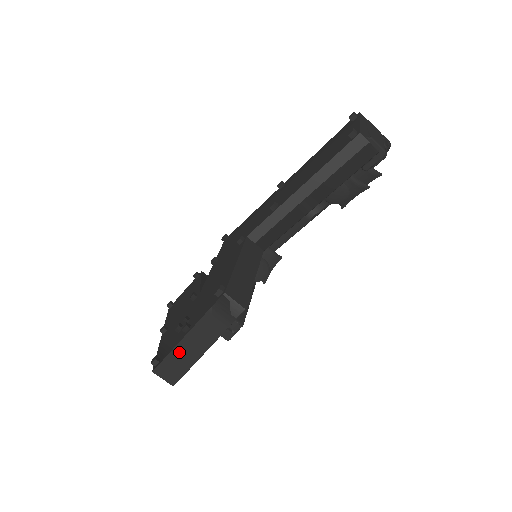
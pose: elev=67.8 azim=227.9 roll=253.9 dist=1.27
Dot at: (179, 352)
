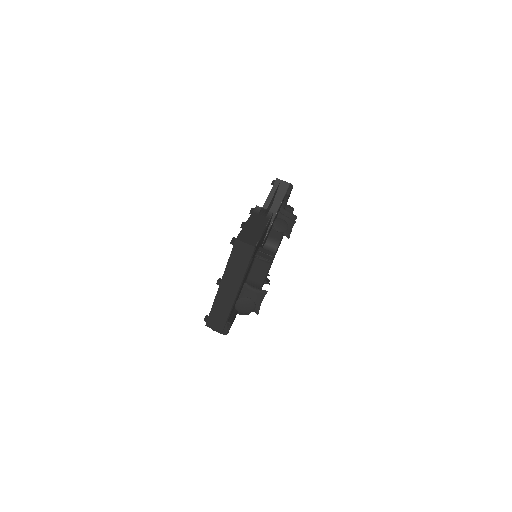
Dot at: (247, 229)
